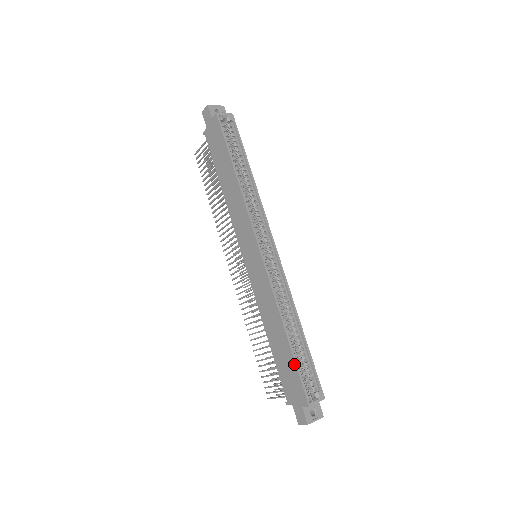
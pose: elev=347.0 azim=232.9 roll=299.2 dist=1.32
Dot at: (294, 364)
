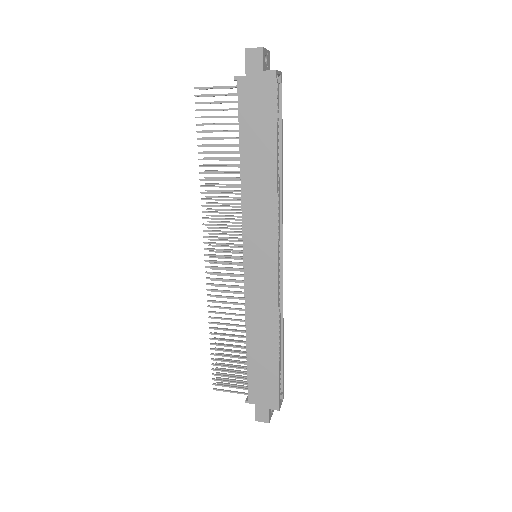
Dot at: (277, 375)
